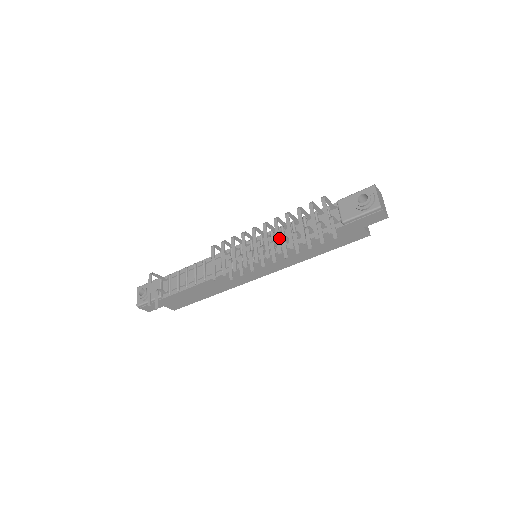
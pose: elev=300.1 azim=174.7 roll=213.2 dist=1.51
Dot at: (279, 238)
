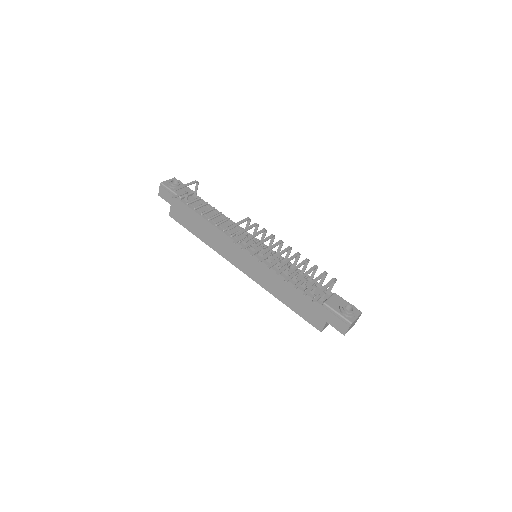
Dot at: (289, 261)
